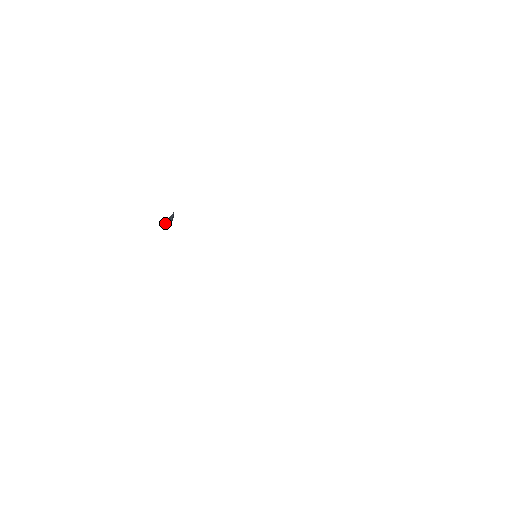
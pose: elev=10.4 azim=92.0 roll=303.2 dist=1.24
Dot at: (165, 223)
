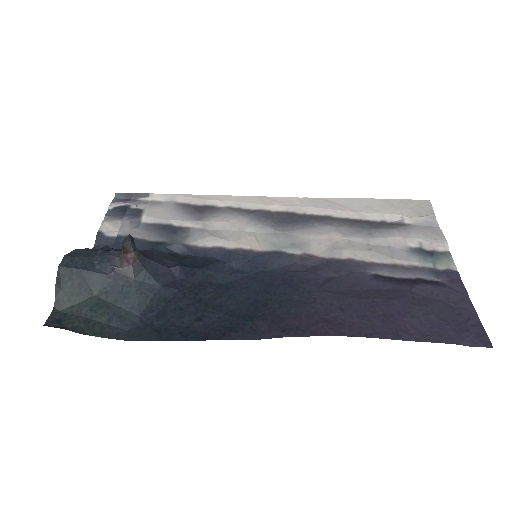
Dot at: (132, 261)
